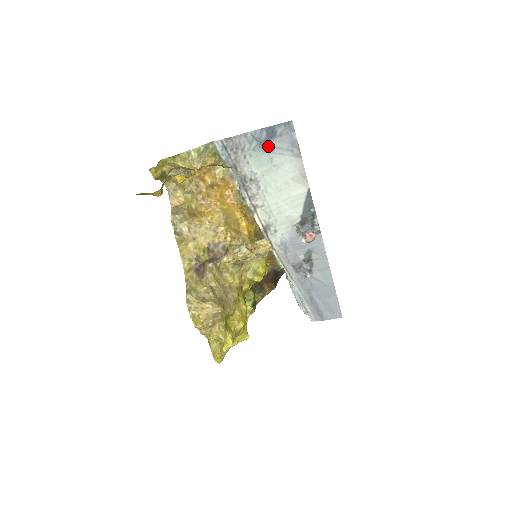
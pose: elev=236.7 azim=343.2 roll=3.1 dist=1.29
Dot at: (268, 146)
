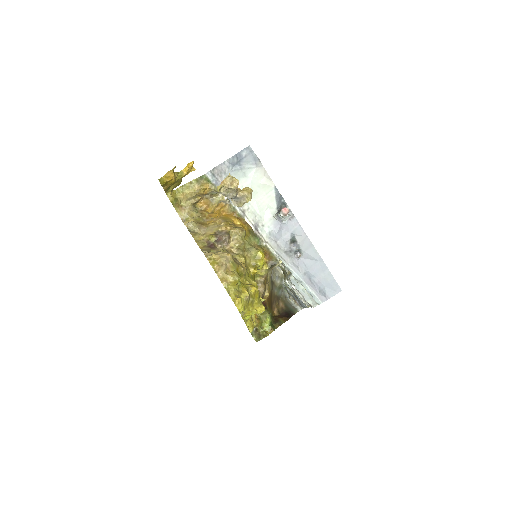
Dot at: (240, 166)
